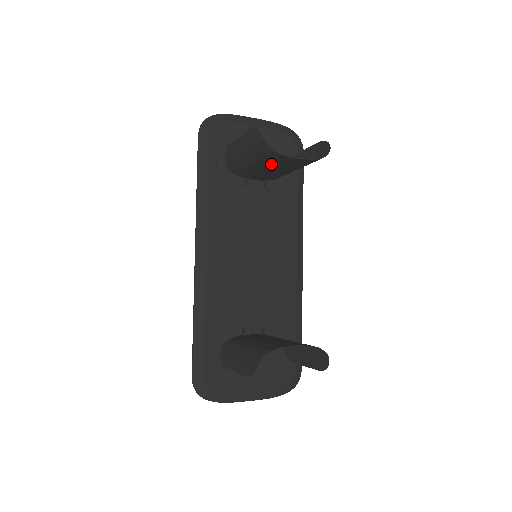
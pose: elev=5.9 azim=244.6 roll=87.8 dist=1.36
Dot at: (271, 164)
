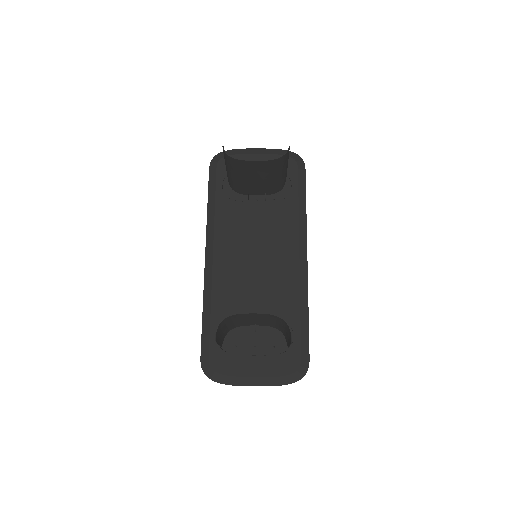
Dot at: (246, 173)
